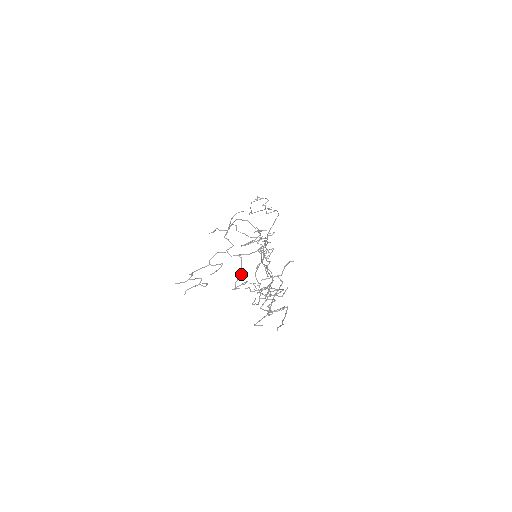
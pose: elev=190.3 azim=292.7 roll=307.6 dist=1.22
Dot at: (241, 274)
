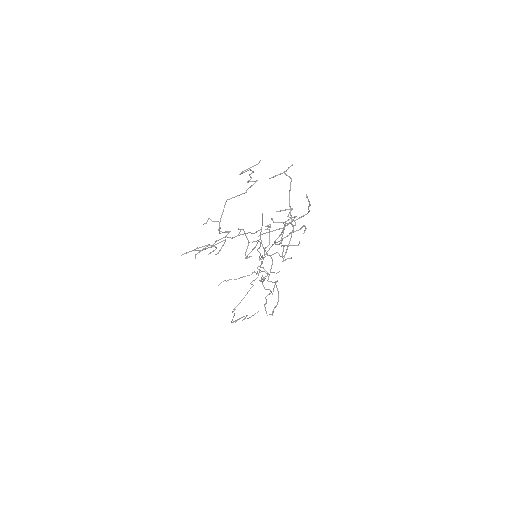
Dot at: (248, 242)
